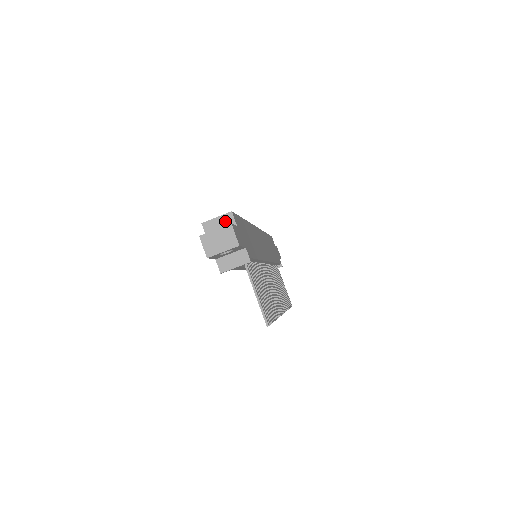
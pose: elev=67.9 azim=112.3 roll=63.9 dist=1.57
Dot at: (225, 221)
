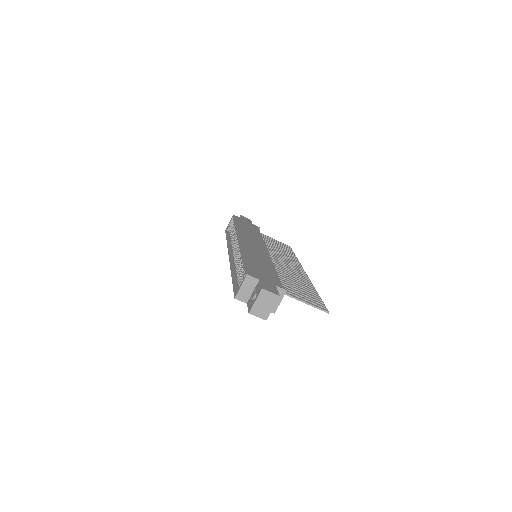
Dot at: (249, 284)
